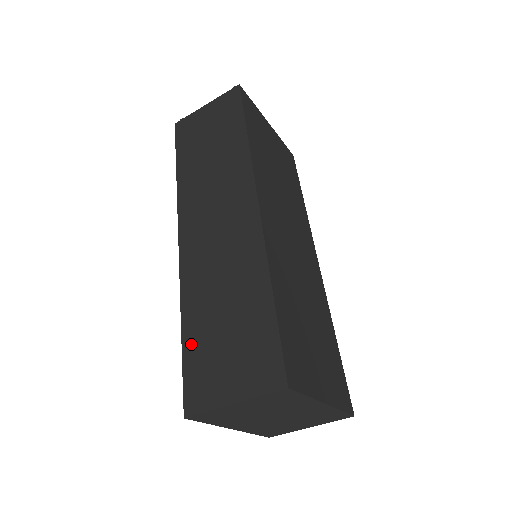
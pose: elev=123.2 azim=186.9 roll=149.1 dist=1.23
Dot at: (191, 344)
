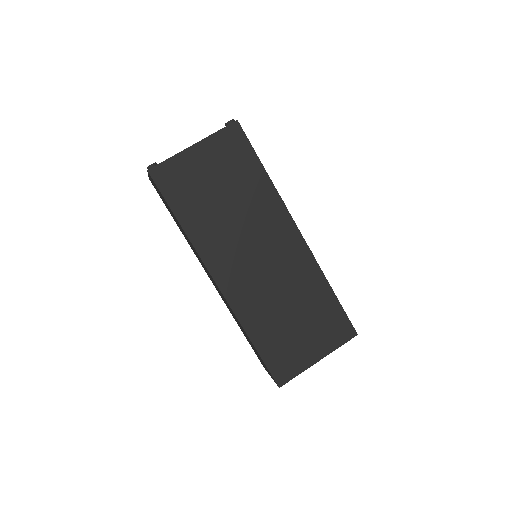
Dot at: occluded
